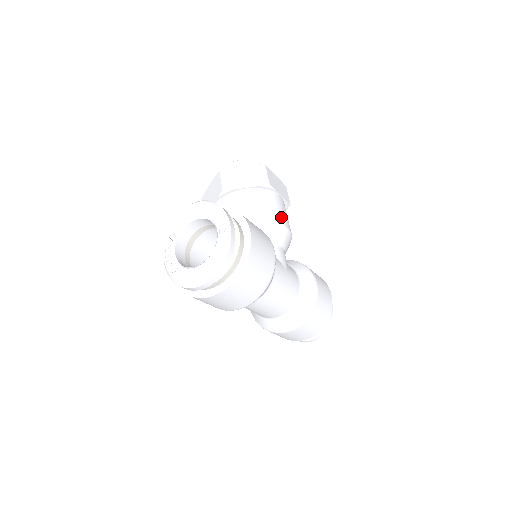
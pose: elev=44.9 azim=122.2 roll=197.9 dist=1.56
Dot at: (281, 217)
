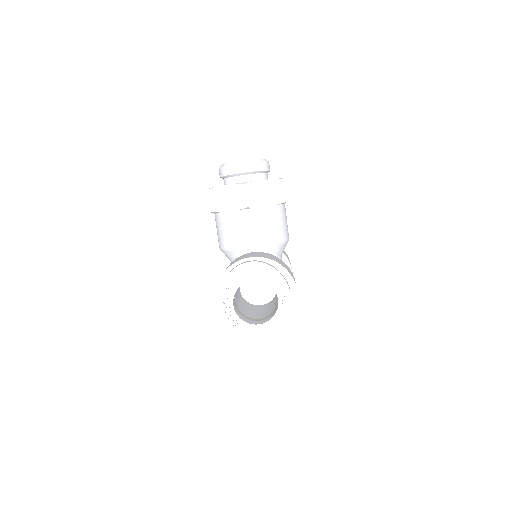
Dot at: occluded
